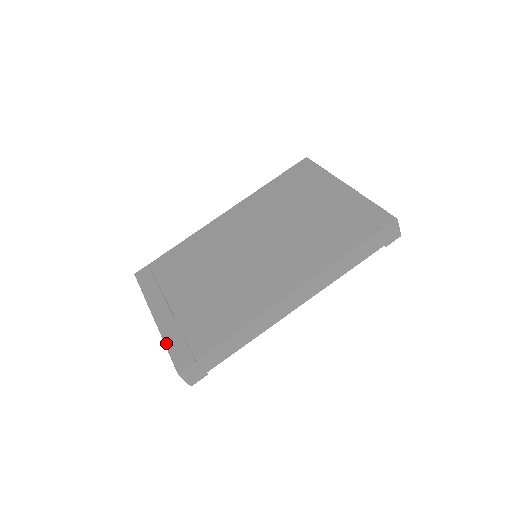
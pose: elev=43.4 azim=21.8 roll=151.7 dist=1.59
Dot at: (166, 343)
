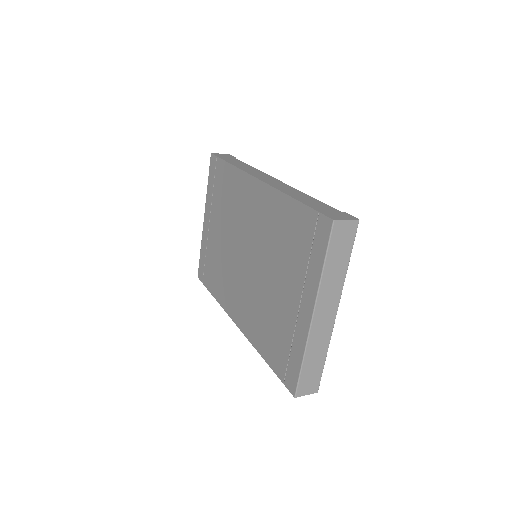
Dot at: (201, 249)
